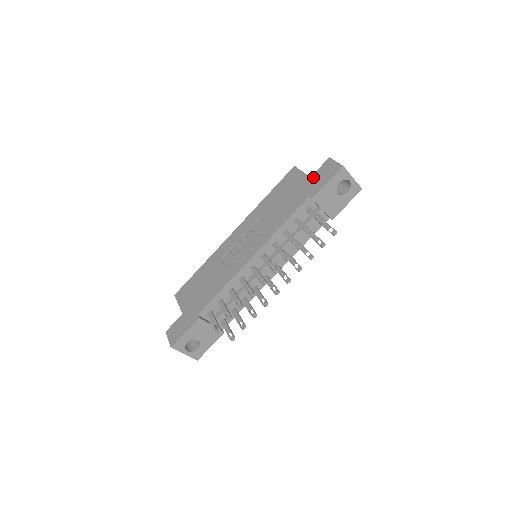
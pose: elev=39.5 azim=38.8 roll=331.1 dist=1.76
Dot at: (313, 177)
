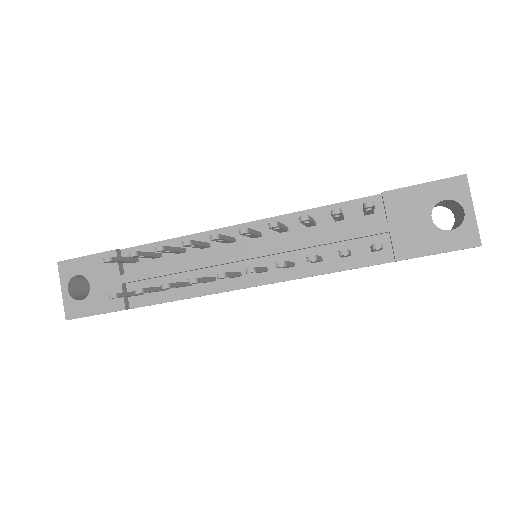
Dot at: occluded
